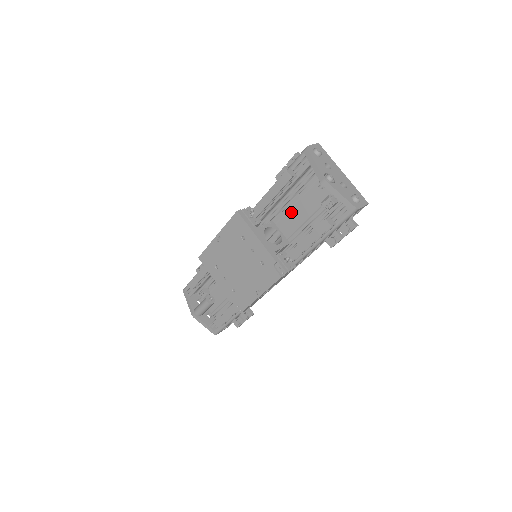
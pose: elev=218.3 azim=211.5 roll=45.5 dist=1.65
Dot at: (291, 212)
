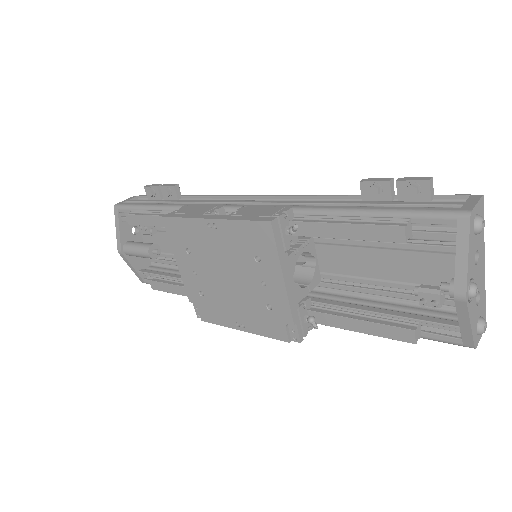
Dot at: (353, 250)
